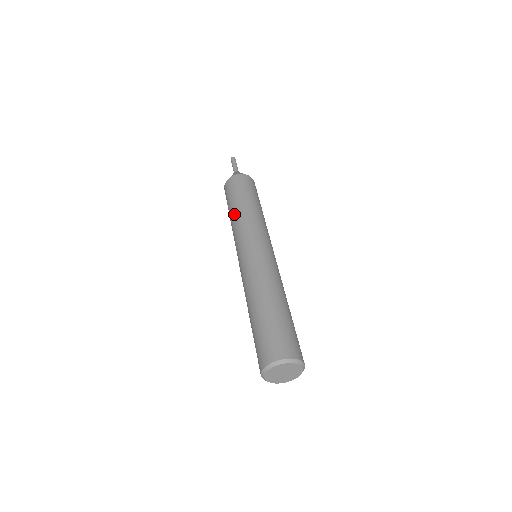
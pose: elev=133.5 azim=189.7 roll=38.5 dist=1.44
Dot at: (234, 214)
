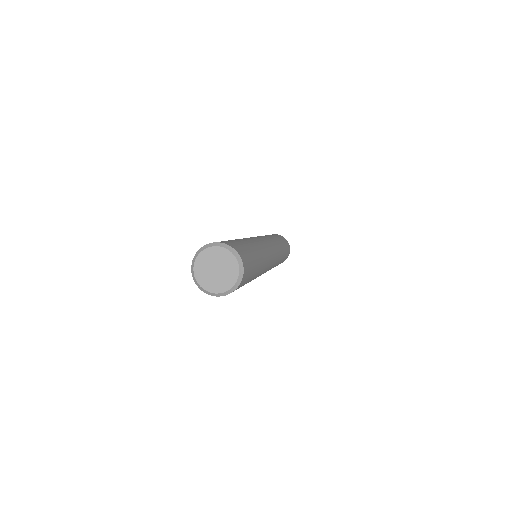
Dot at: occluded
